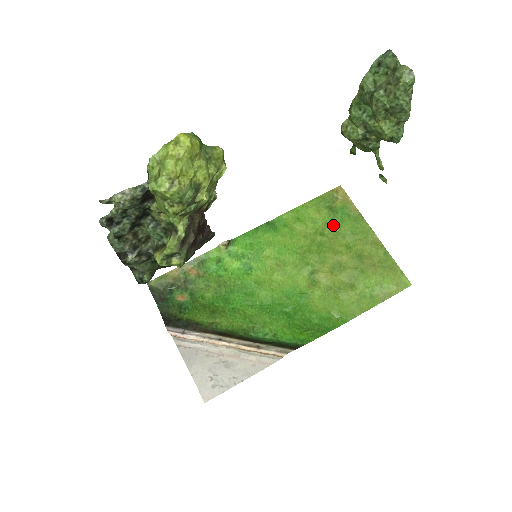
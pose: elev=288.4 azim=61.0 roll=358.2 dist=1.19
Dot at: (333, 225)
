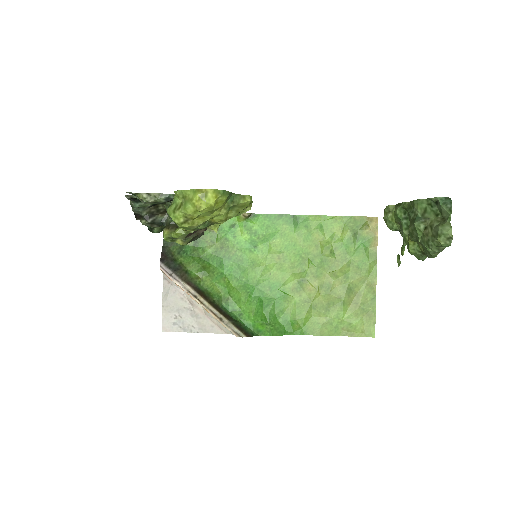
Dot at: (347, 250)
